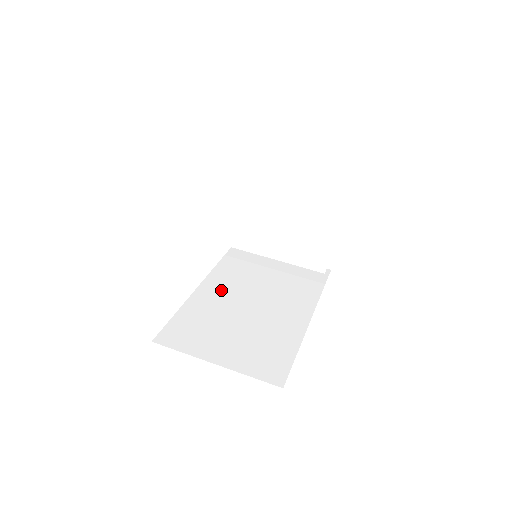
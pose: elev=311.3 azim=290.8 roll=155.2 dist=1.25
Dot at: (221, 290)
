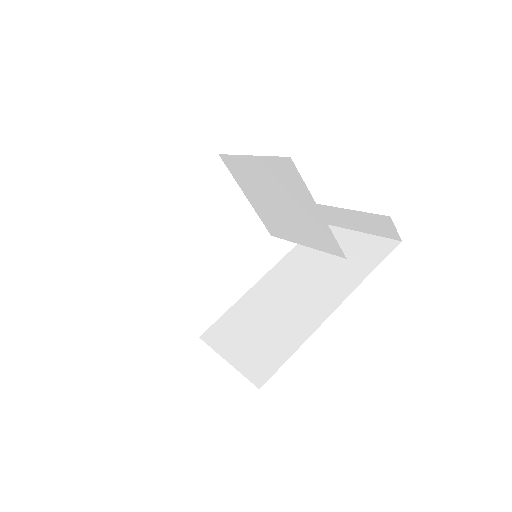
Dot at: (274, 282)
